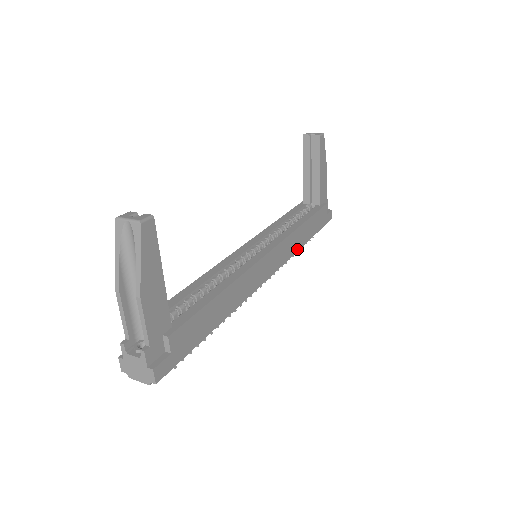
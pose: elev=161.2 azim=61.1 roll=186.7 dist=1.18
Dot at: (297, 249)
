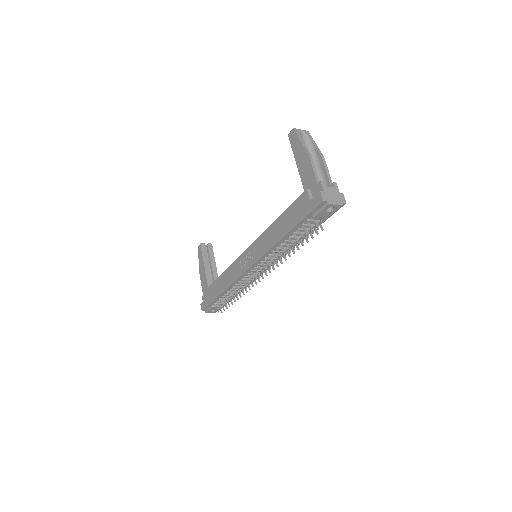
Dot at: occluded
